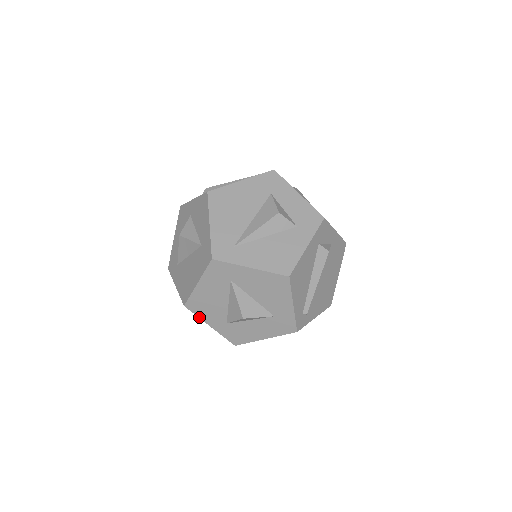
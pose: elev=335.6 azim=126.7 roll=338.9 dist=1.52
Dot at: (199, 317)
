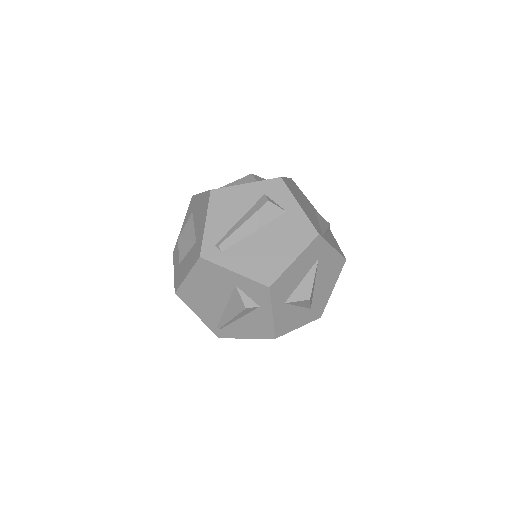
Dot at: (174, 263)
